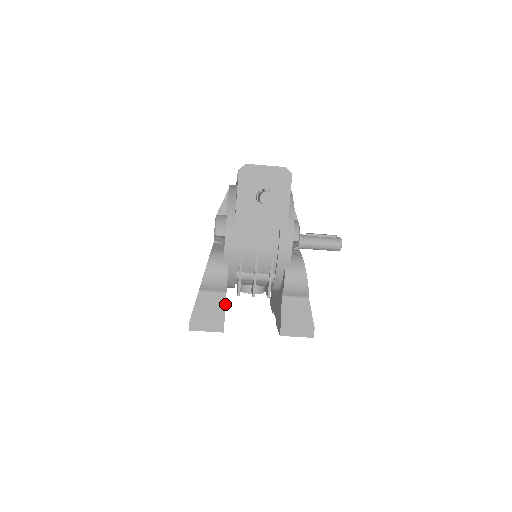
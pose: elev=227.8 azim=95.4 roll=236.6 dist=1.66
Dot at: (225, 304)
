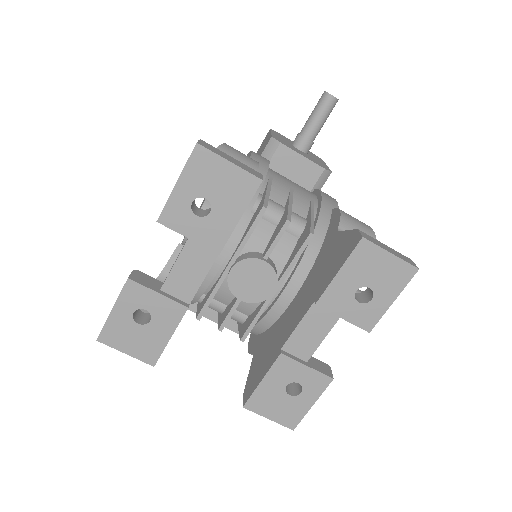
Dot at: occluded
